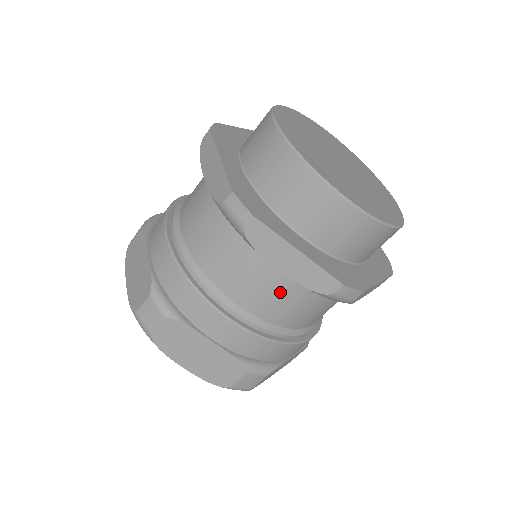
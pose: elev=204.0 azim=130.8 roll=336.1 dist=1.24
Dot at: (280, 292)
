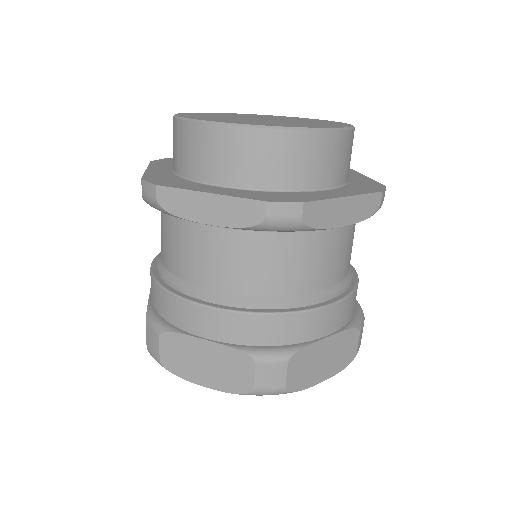
Dot at: (235, 253)
